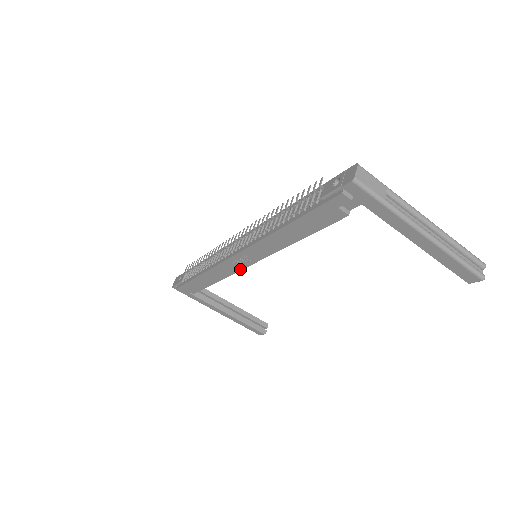
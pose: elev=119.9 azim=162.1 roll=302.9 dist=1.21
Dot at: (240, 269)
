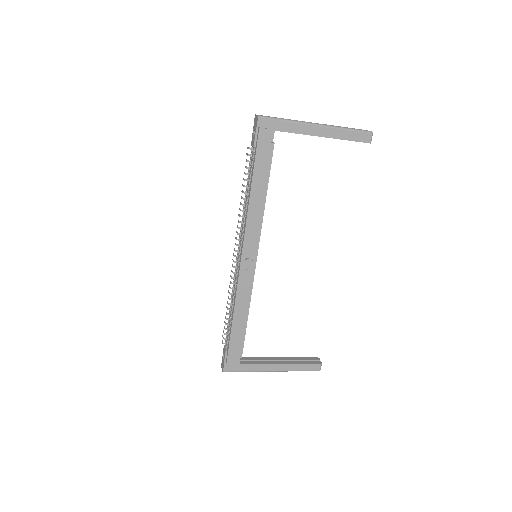
Dot at: (253, 274)
